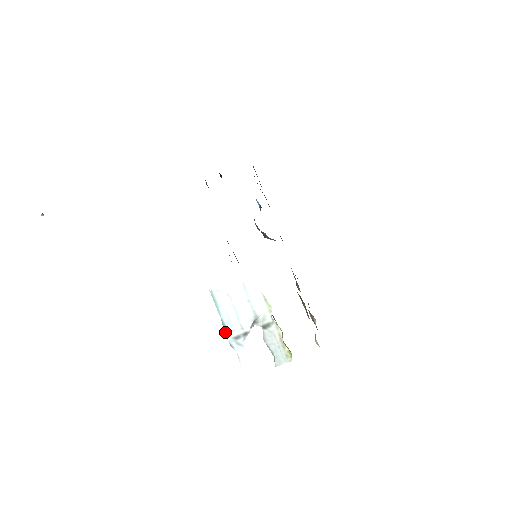
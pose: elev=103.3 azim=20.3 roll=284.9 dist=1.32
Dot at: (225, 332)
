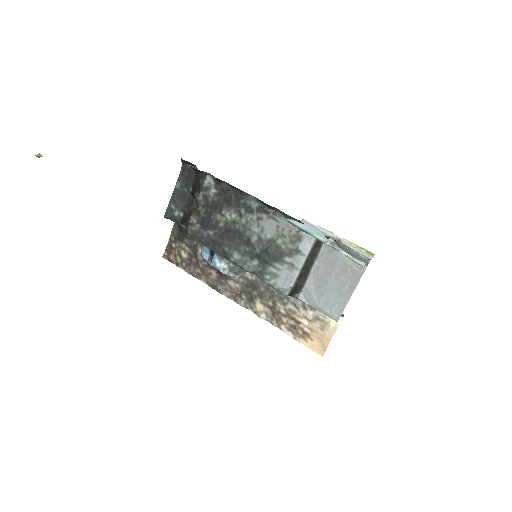
Dot at: (321, 241)
